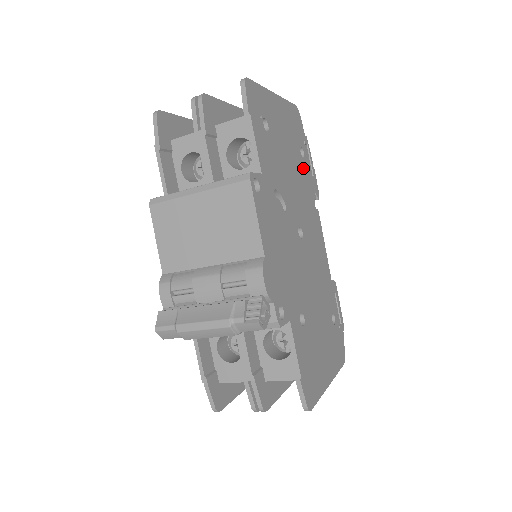
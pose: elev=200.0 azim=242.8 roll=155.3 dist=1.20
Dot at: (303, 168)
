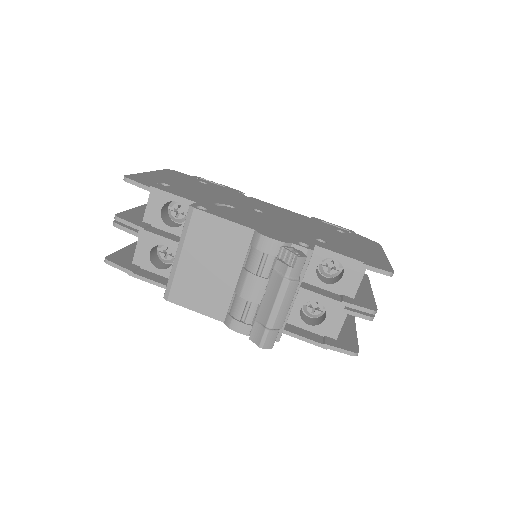
Dot at: (214, 188)
